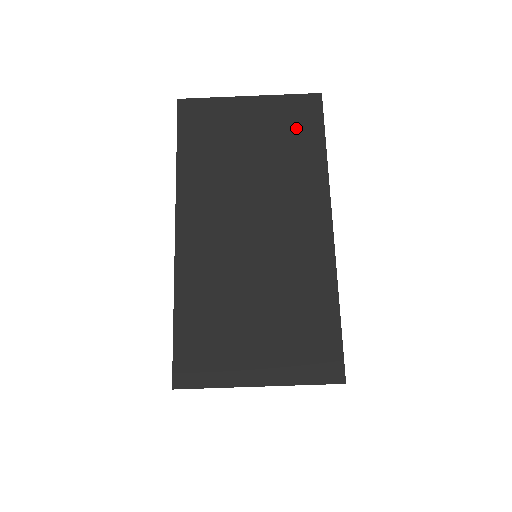
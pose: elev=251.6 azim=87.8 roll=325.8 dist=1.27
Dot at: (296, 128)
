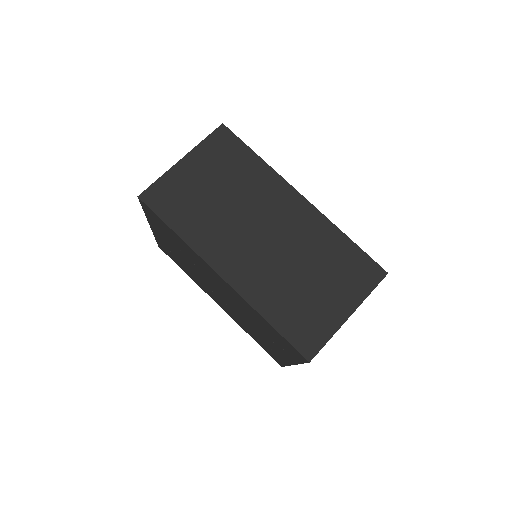
Dot at: (229, 156)
